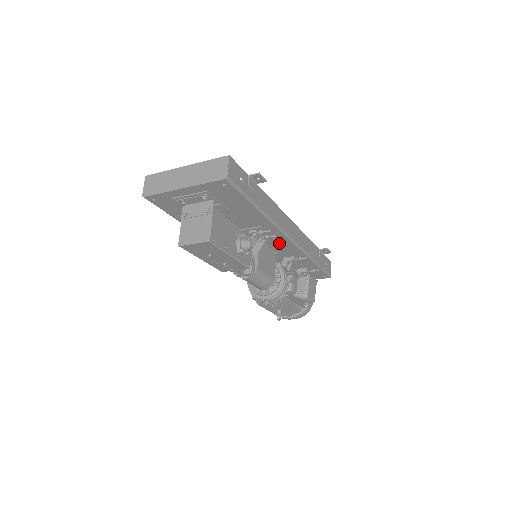
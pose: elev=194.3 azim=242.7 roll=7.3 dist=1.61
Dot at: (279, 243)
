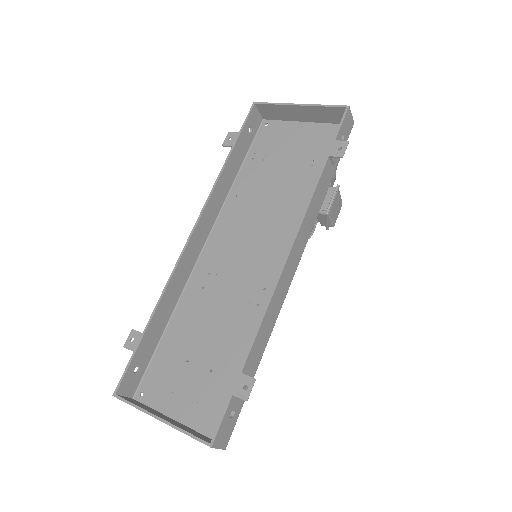
Dot at: (281, 259)
